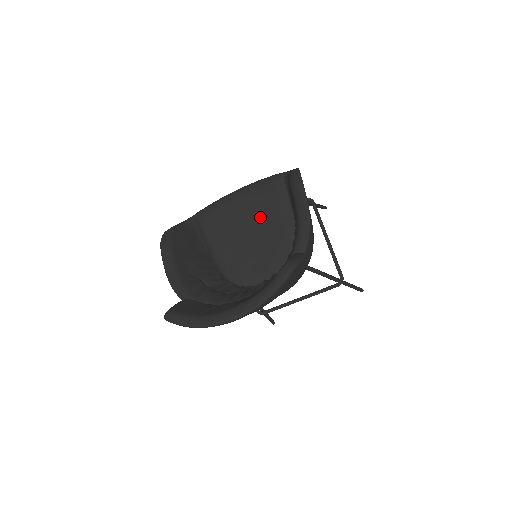
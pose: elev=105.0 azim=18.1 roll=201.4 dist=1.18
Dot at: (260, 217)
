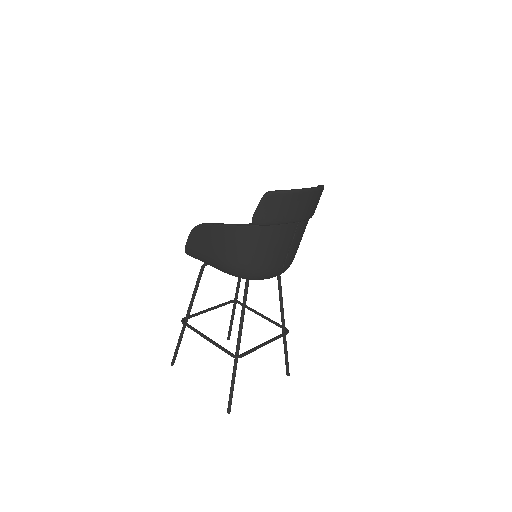
Dot at: occluded
